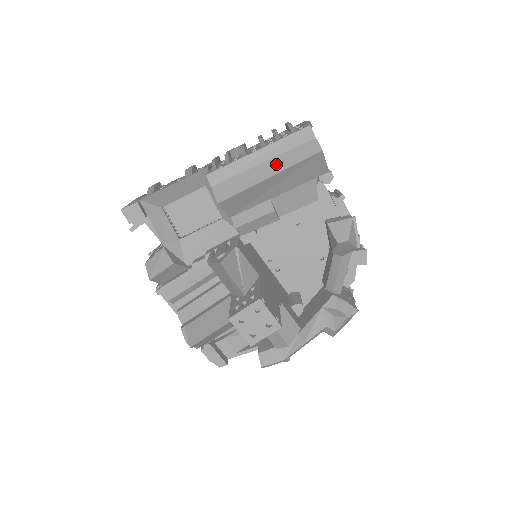
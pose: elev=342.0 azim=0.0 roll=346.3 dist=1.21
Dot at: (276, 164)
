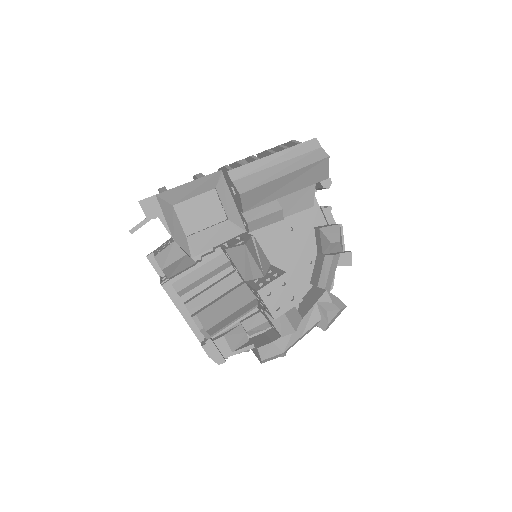
Dot at: (290, 165)
